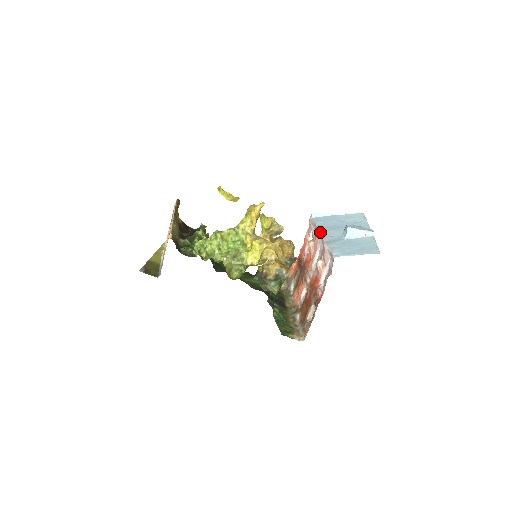
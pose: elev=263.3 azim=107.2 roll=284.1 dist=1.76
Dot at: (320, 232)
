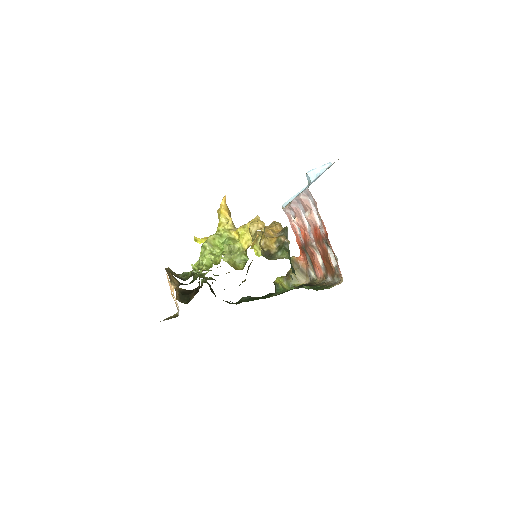
Dot at: (292, 200)
